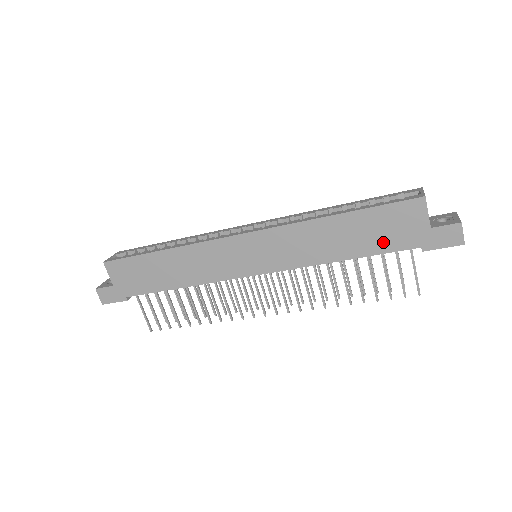
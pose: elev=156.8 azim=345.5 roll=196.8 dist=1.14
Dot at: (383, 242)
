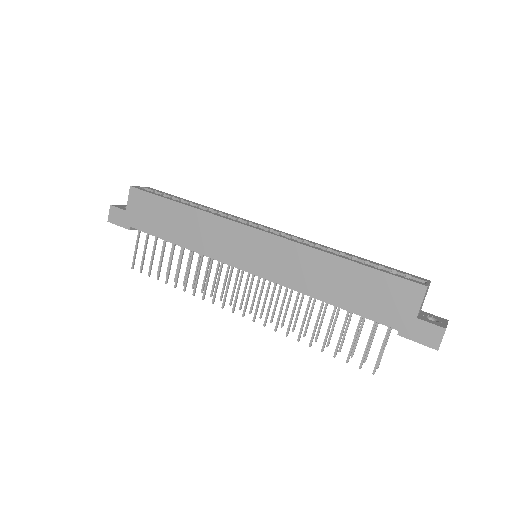
Dot at: (369, 306)
